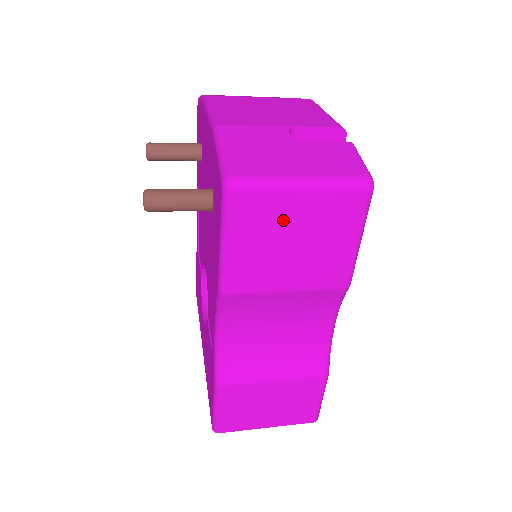
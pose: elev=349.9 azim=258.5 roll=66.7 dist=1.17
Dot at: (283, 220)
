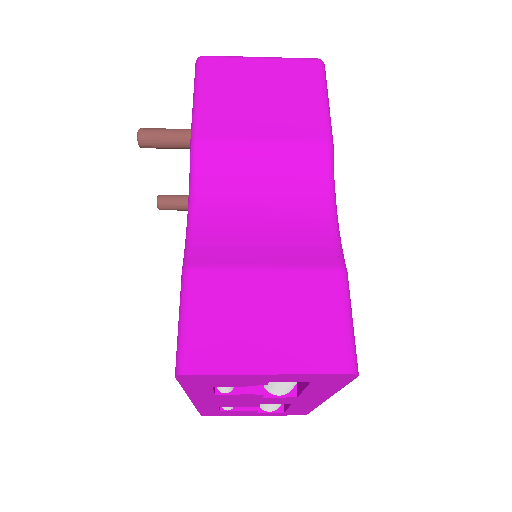
Dot at: (248, 79)
